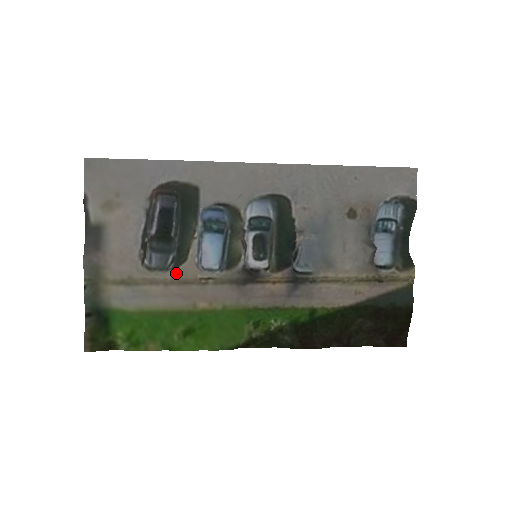
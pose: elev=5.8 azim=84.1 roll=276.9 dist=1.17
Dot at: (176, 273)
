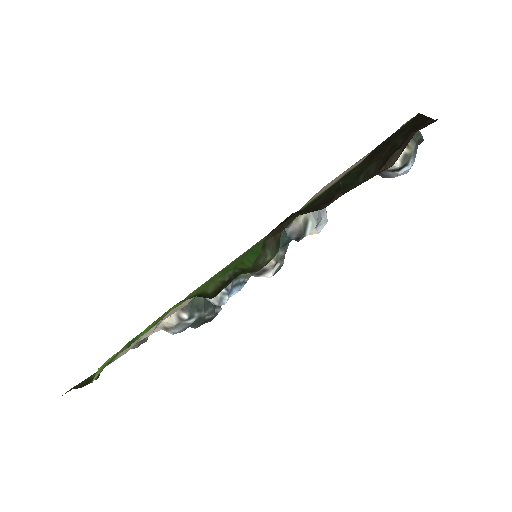
Dot at: occluded
